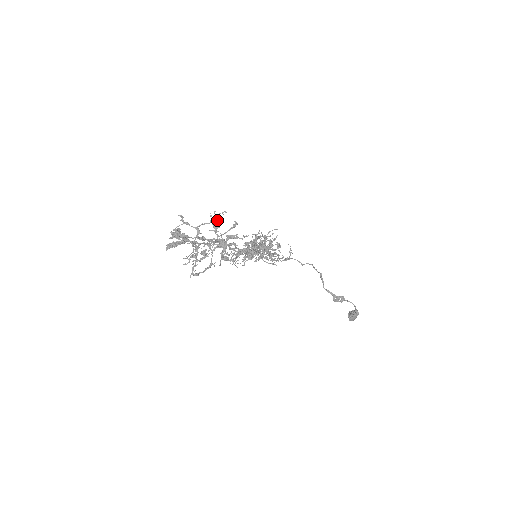
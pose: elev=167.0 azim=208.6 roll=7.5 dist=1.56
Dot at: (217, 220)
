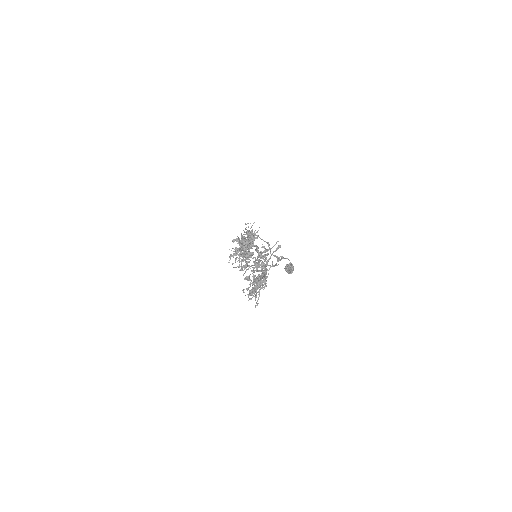
Dot at: occluded
